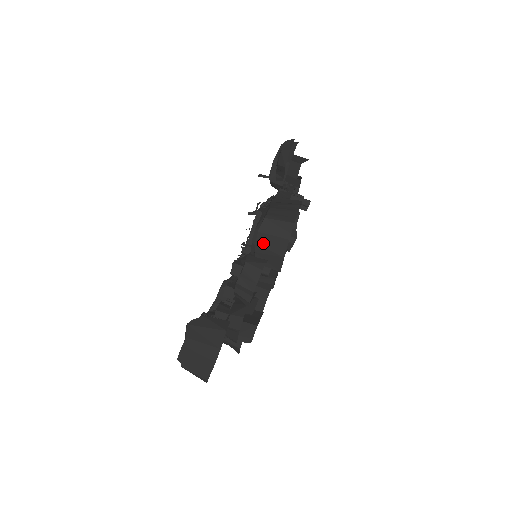
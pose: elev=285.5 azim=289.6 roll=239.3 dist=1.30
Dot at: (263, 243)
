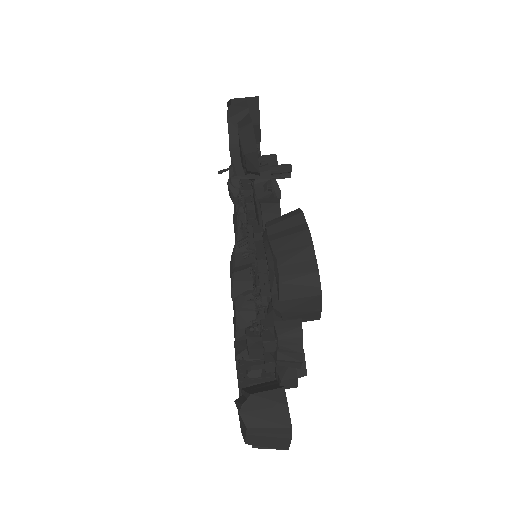
Dot at: (290, 309)
